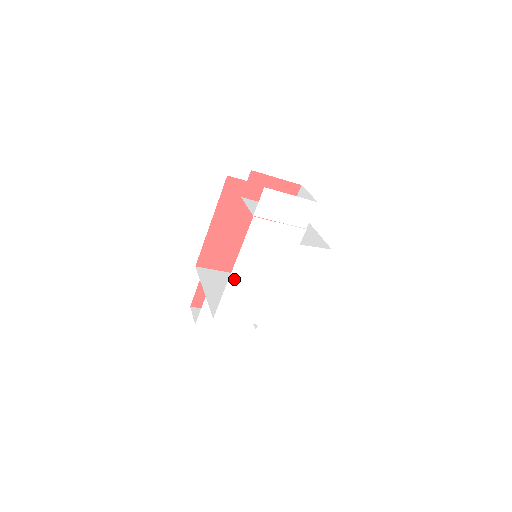
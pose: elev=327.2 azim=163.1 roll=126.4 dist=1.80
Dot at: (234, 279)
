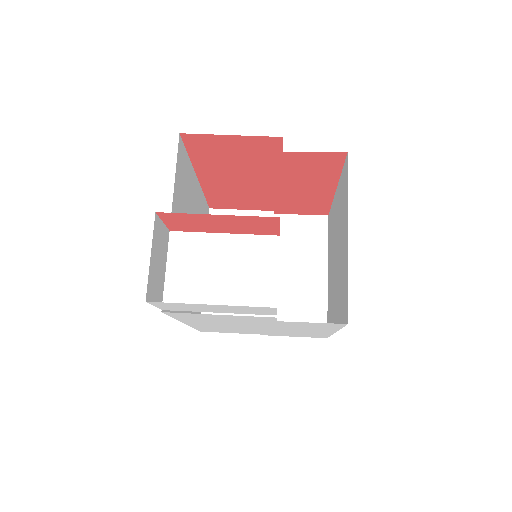
Dot at: (196, 325)
